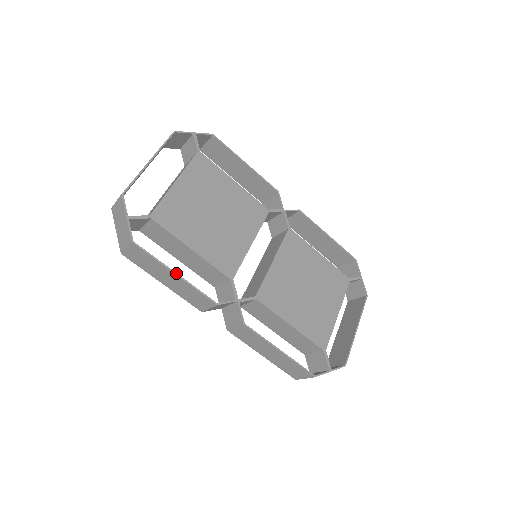
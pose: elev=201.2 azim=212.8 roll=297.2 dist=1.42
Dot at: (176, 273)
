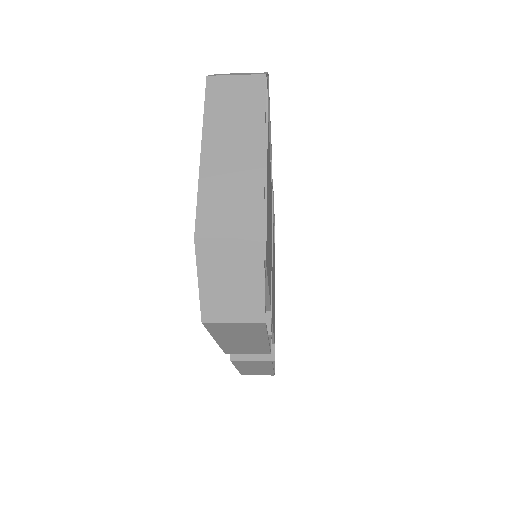
Dot at: occluded
